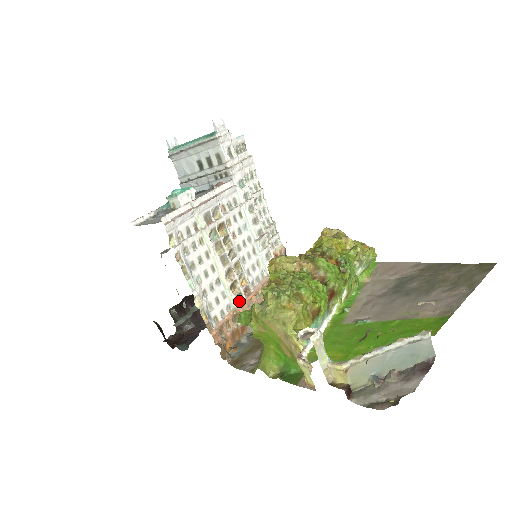
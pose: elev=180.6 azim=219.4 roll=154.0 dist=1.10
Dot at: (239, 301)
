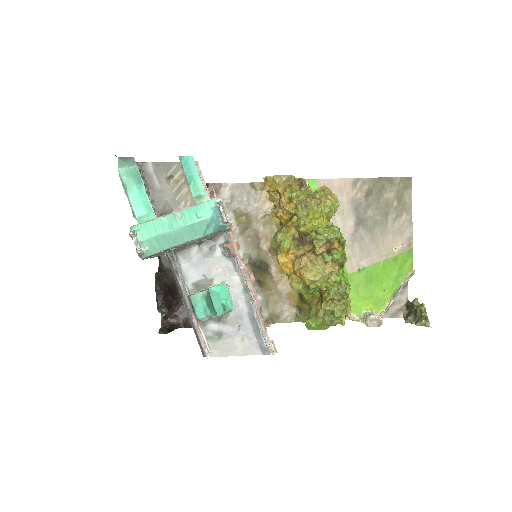
Dot at: occluded
